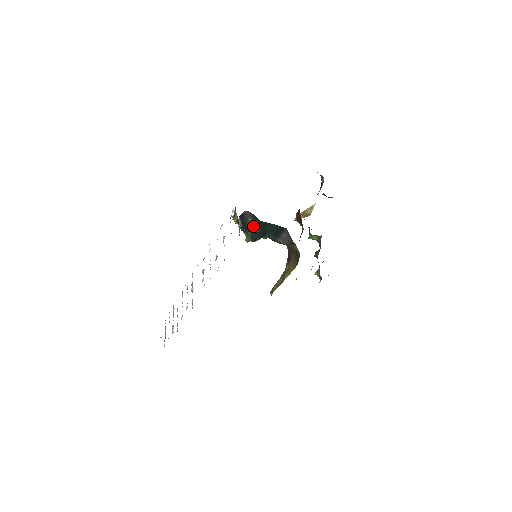
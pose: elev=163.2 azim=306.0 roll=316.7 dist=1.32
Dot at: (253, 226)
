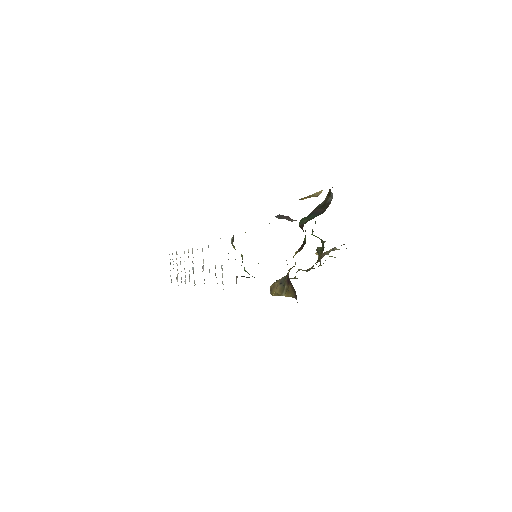
Dot at: occluded
